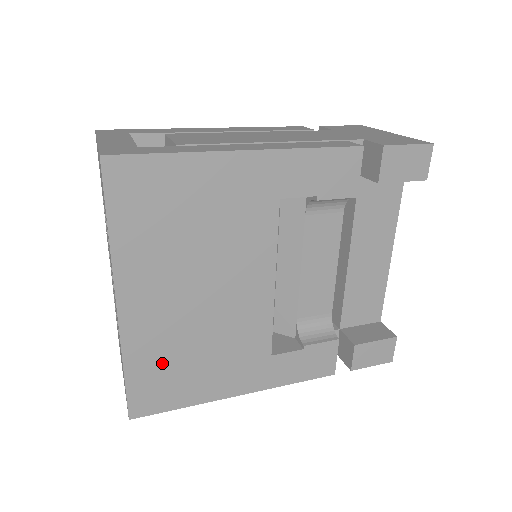
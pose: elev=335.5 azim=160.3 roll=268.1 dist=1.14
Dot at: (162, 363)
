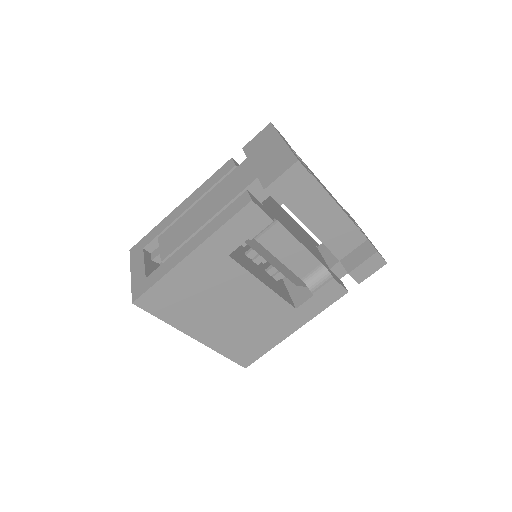
Dot at: (239, 344)
